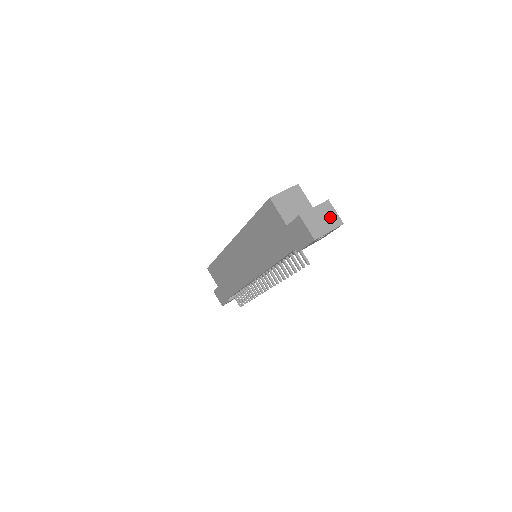
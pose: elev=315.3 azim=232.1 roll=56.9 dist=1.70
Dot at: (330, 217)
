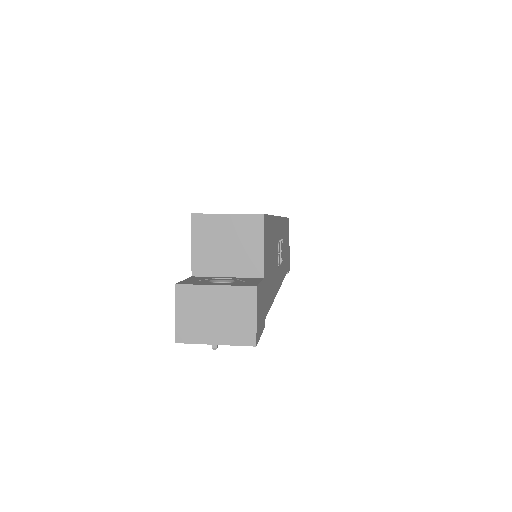
Dot at: (236, 320)
